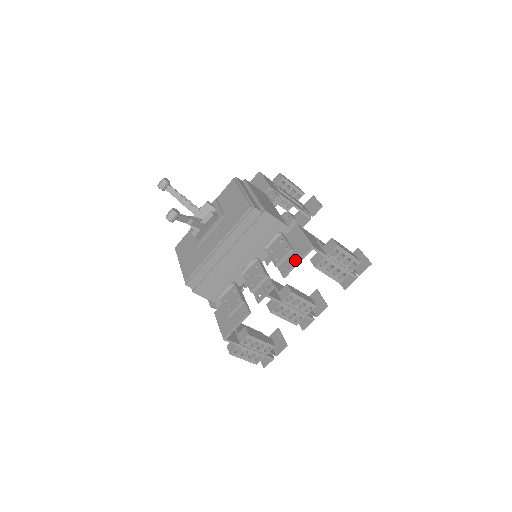
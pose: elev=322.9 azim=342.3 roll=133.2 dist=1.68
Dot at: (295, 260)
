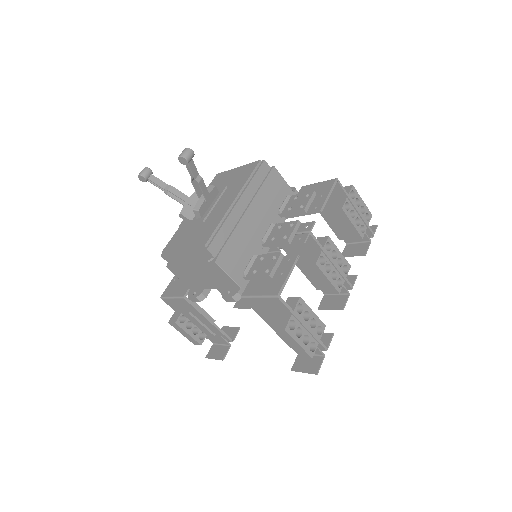
Dot at: (324, 195)
